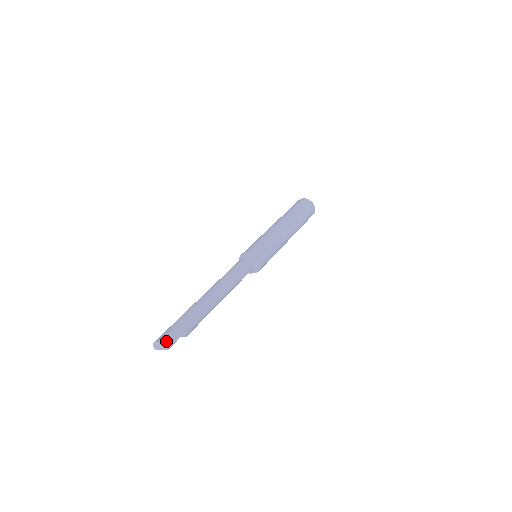
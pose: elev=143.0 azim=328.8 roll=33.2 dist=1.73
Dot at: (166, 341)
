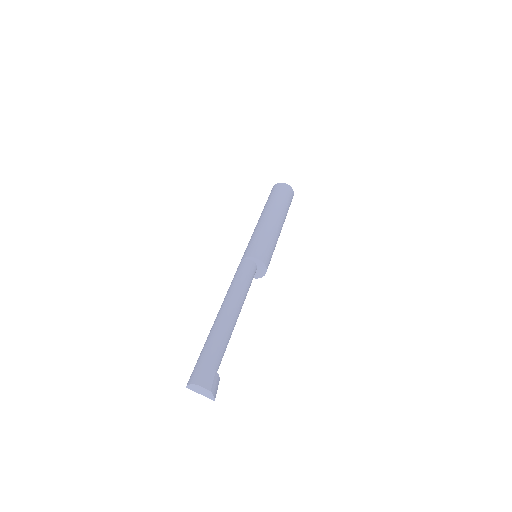
Dot at: (214, 390)
